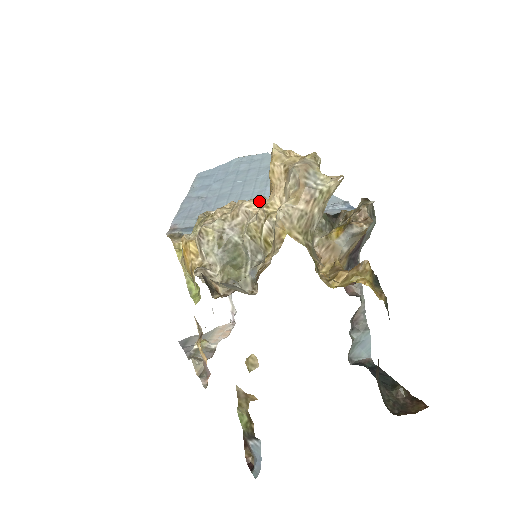
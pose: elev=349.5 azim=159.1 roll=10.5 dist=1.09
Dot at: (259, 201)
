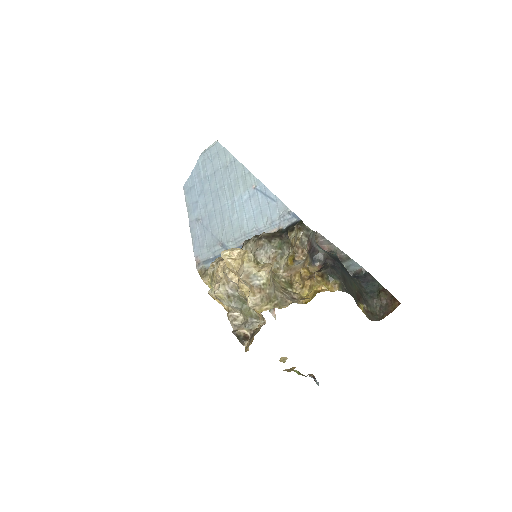
Dot at: occluded
